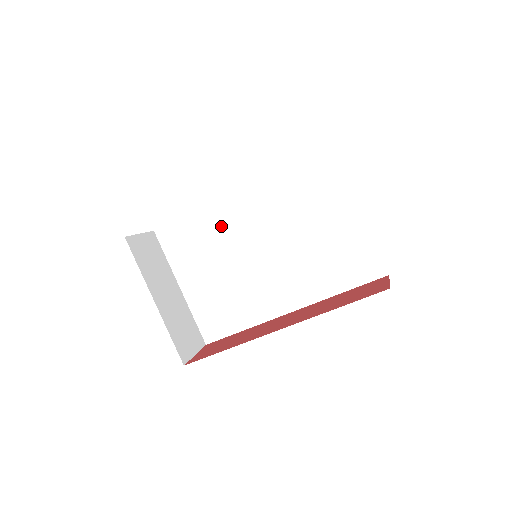
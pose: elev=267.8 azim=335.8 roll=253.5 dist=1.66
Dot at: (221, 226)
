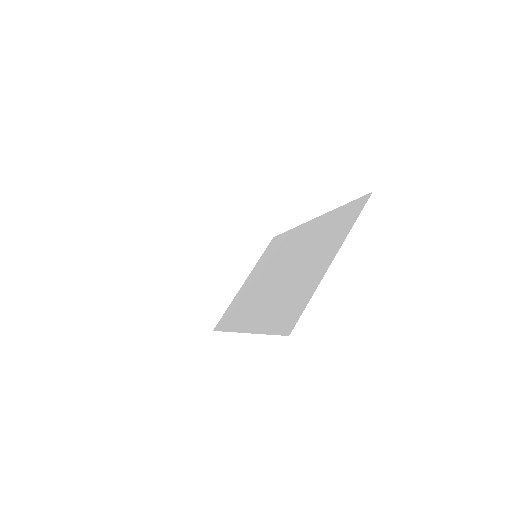
Dot at: (287, 244)
